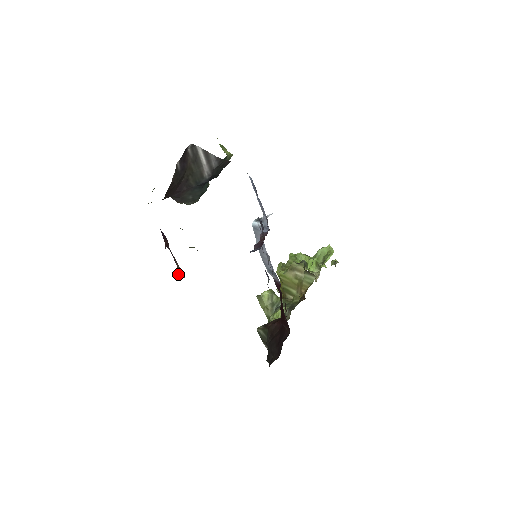
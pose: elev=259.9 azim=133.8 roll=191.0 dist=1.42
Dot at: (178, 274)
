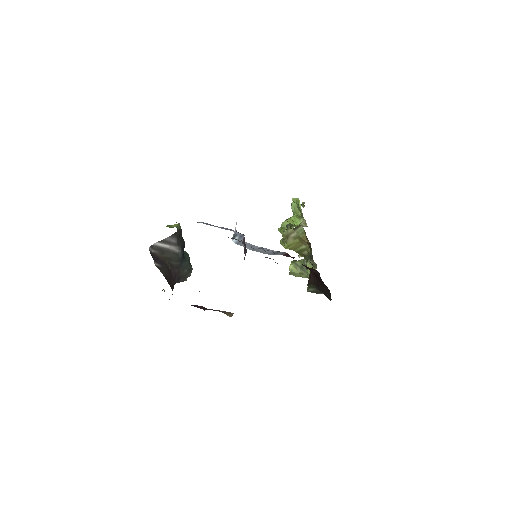
Dot at: occluded
